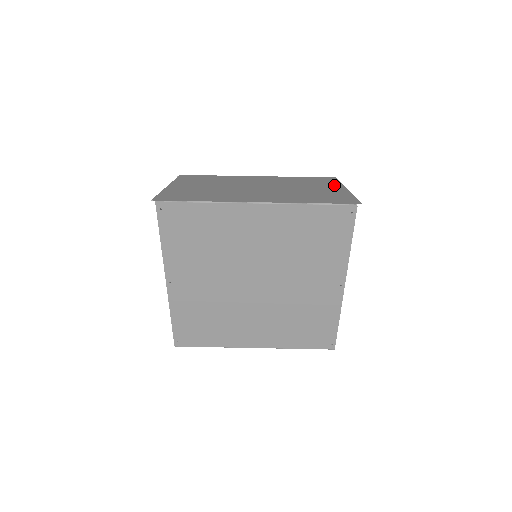
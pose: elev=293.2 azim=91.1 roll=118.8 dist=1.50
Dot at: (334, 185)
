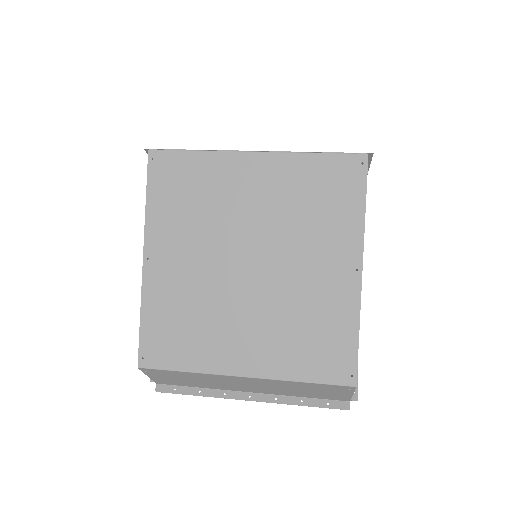
Dot at: occluded
